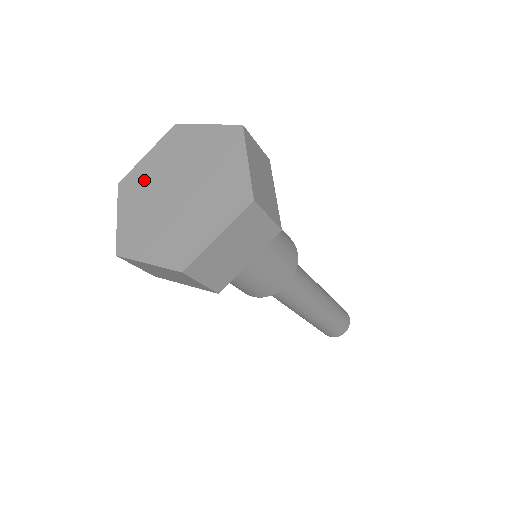
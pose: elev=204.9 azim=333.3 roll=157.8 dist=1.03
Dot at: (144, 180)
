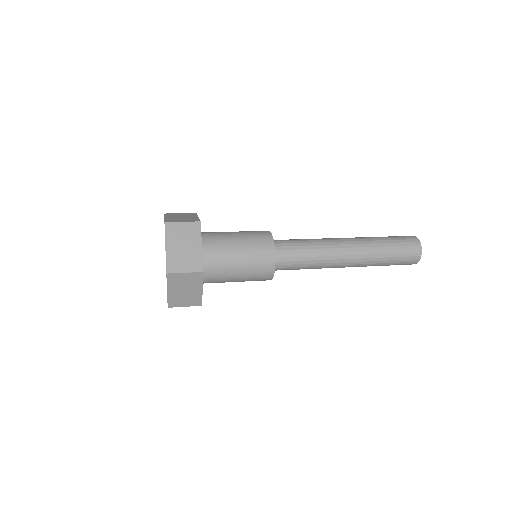
Dot at: occluded
